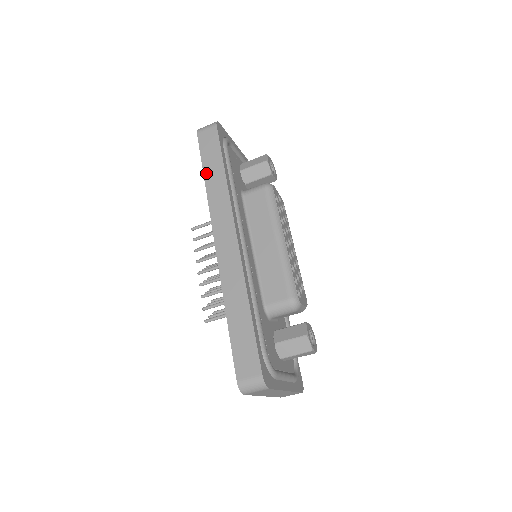
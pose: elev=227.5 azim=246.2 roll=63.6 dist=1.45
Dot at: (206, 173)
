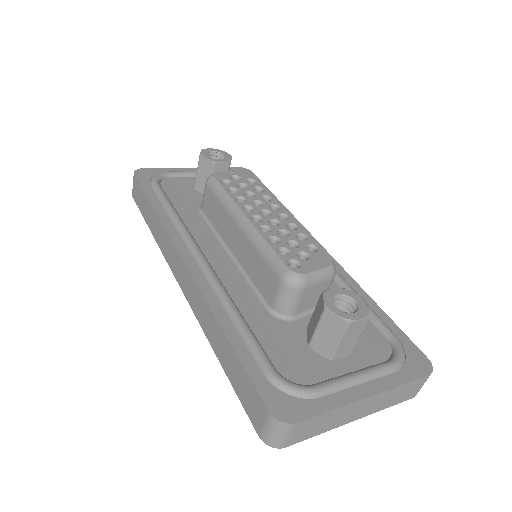
Dot at: (148, 224)
